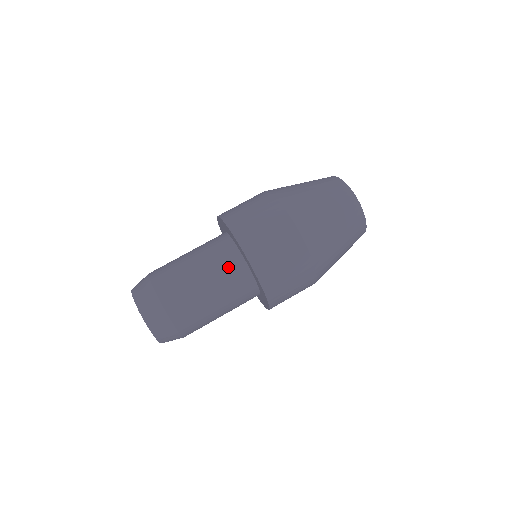
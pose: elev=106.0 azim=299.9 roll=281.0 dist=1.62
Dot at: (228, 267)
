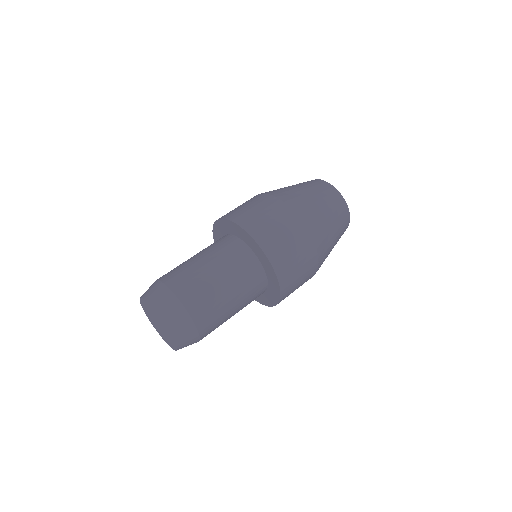
Dot at: (238, 259)
